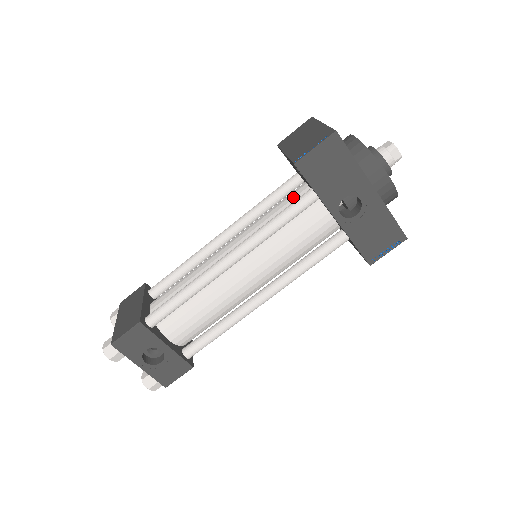
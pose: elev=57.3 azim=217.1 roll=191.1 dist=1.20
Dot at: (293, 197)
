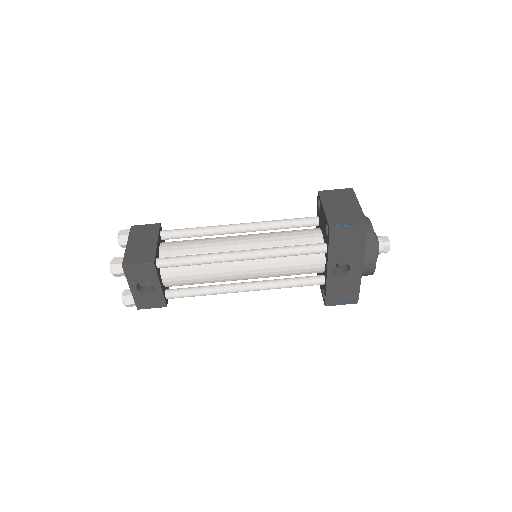
Dot at: (308, 237)
